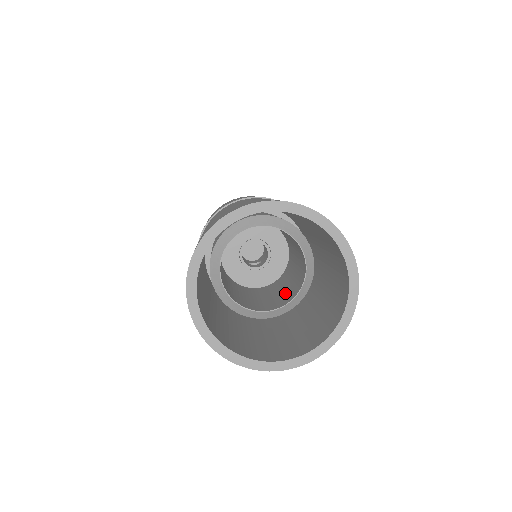
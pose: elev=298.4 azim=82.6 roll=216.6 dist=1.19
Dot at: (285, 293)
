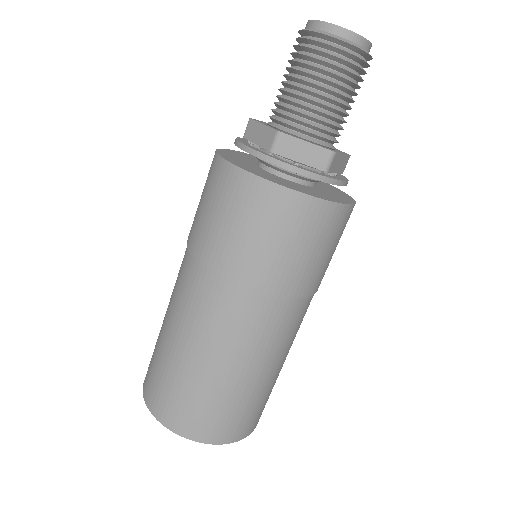
Dot at: occluded
